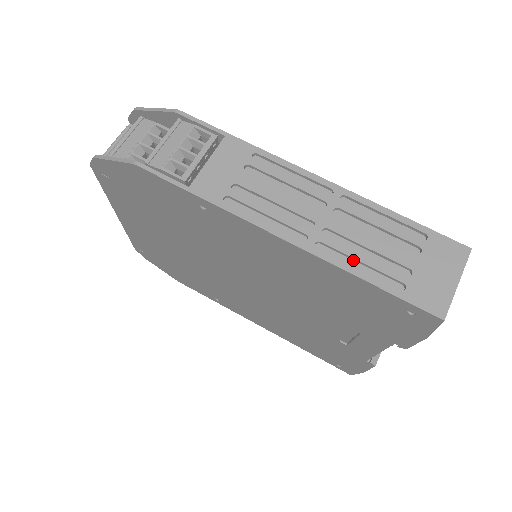
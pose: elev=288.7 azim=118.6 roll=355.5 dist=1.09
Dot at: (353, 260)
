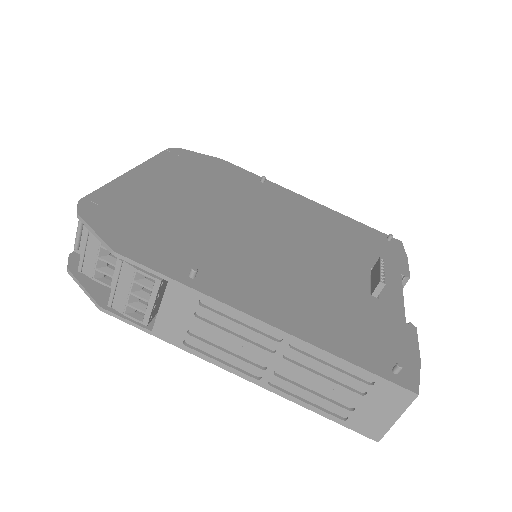
Dot at: (303, 393)
